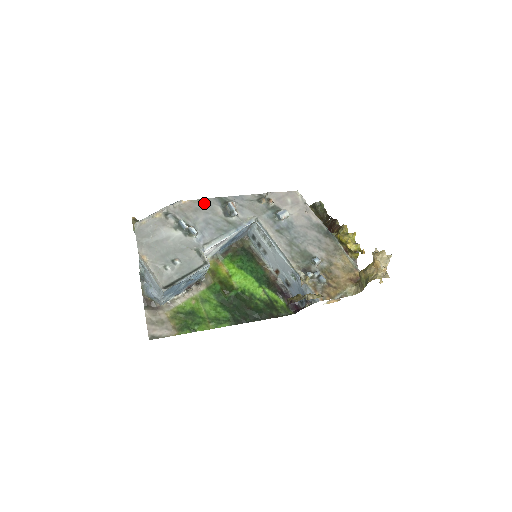
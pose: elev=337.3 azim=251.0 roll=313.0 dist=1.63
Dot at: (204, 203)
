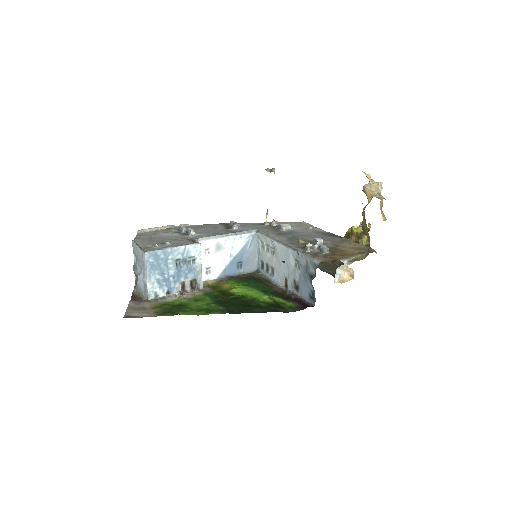
Dot at: (208, 225)
